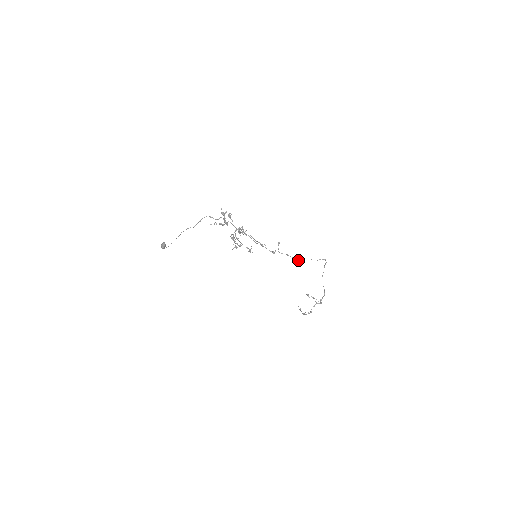
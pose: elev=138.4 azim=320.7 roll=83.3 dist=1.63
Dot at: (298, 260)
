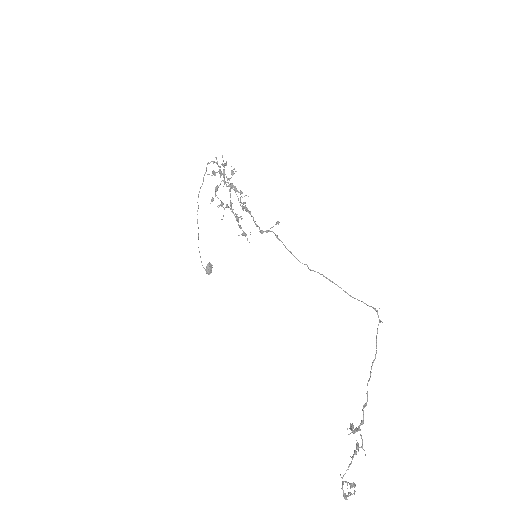
Dot at: occluded
